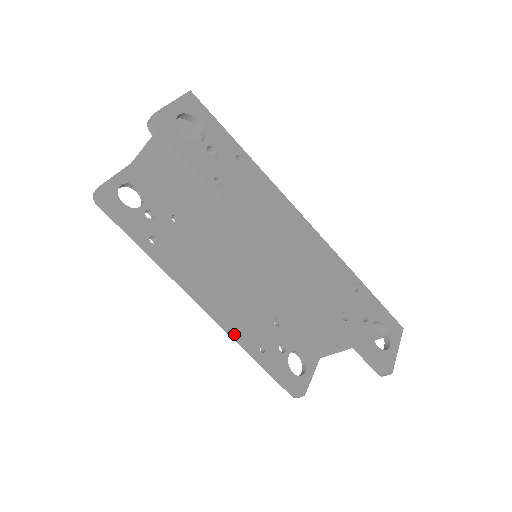
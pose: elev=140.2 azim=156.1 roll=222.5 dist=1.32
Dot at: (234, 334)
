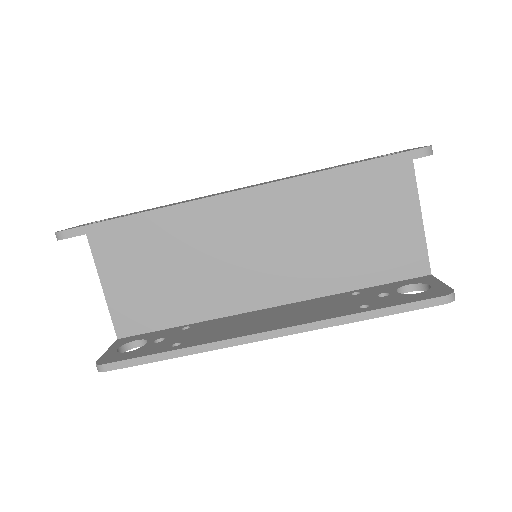
Dot at: (322, 320)
